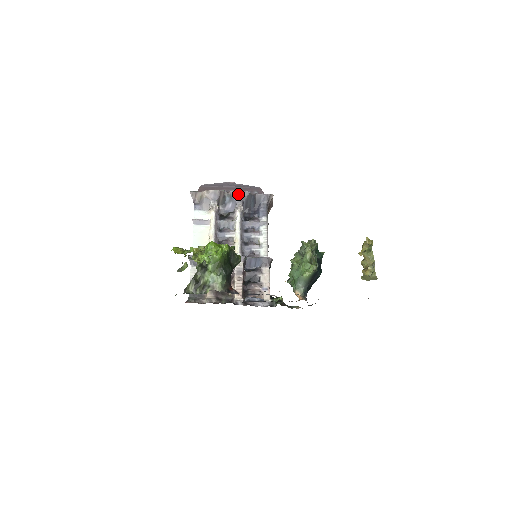
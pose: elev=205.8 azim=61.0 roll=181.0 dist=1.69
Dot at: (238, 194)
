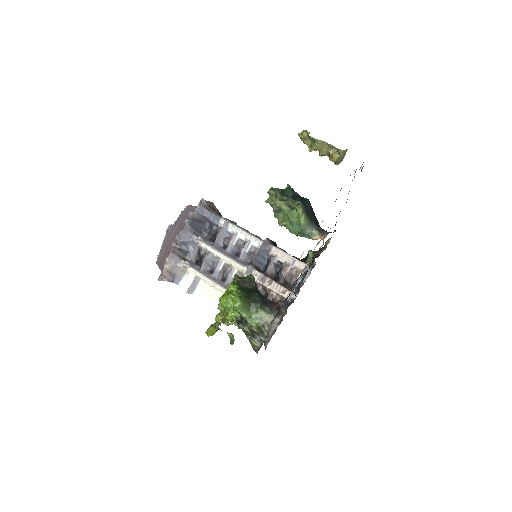
Dot at: (184, 235)
